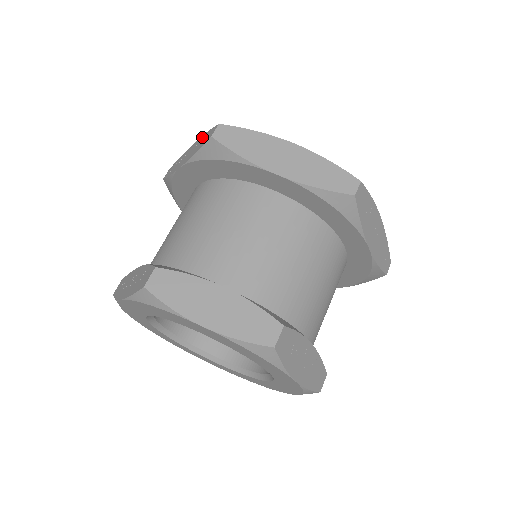
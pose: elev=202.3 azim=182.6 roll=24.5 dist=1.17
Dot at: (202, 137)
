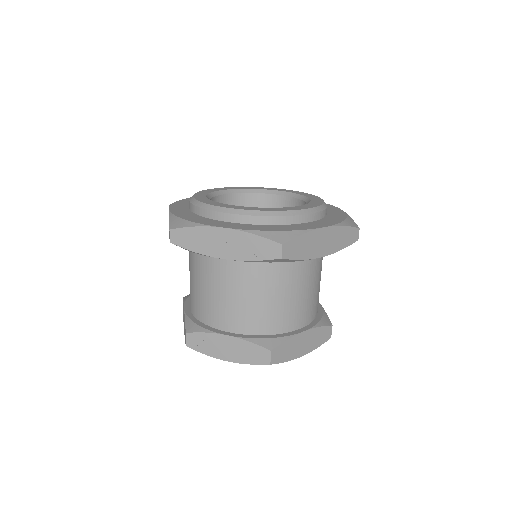
Dot at: (245, 236)
